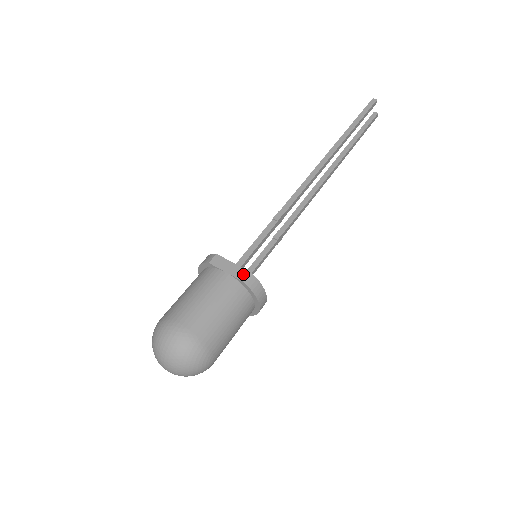
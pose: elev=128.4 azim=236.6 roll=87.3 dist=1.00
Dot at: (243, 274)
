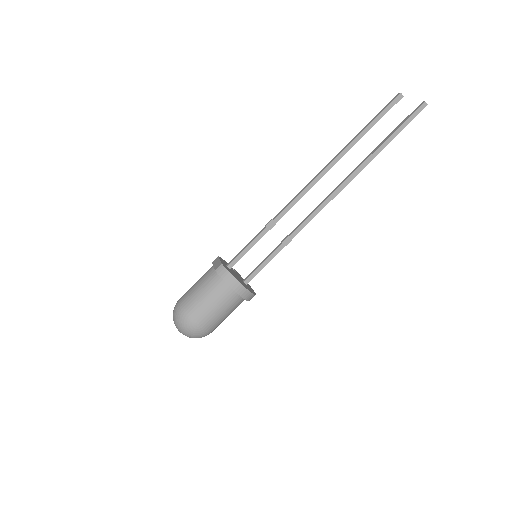
Dot at: (218, 266)
